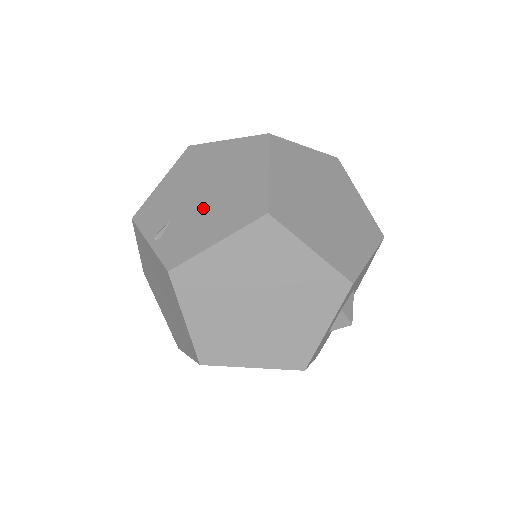
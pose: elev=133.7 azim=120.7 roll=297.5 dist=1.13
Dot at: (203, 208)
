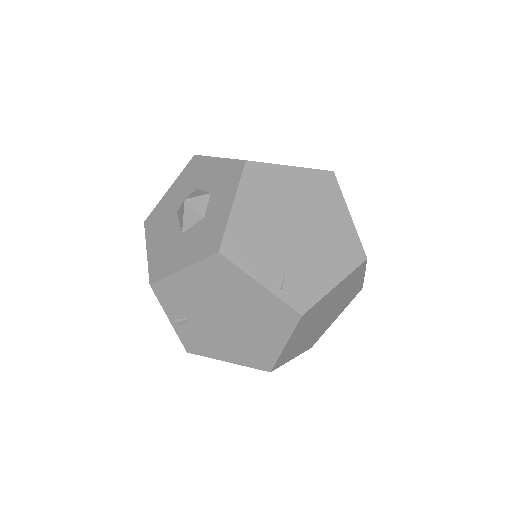
Dot at: (222, 331)
